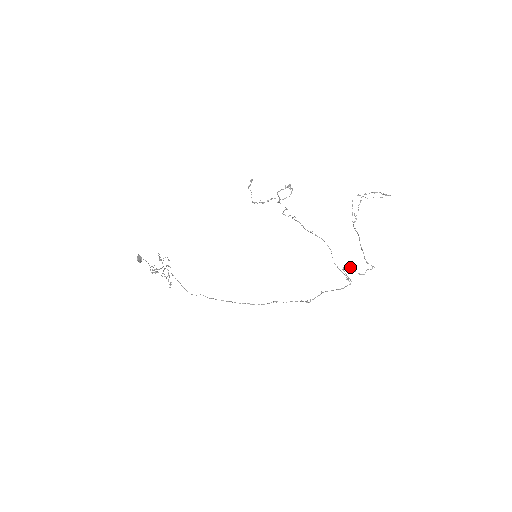
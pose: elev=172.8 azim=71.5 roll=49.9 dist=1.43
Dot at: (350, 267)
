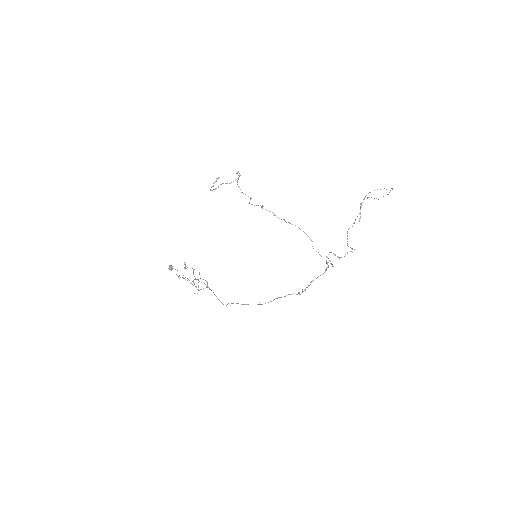
Dot at: occluded
